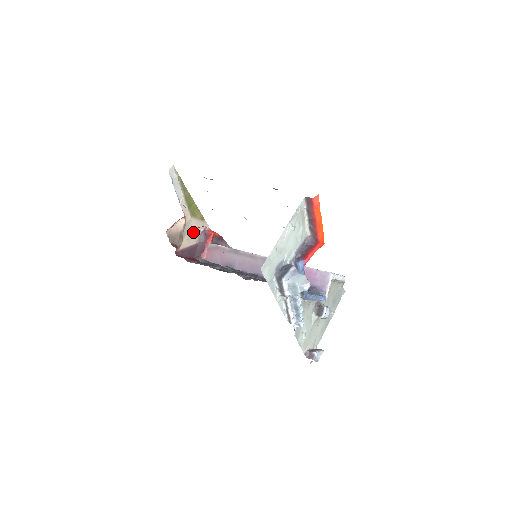
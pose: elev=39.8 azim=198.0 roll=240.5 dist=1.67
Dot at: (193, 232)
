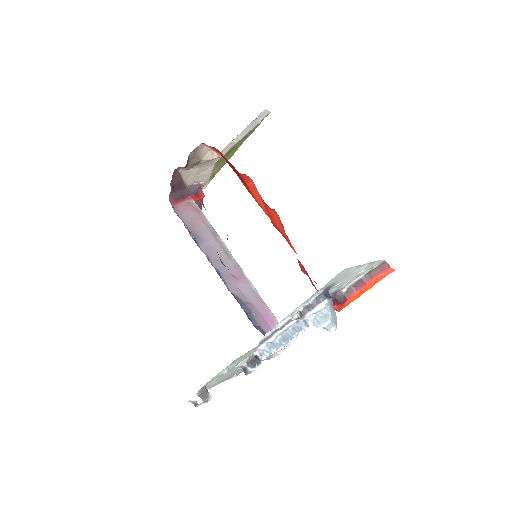
Dot at: (199, 174)
